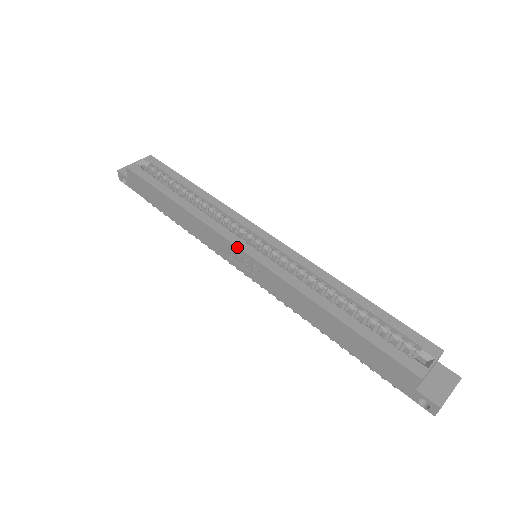
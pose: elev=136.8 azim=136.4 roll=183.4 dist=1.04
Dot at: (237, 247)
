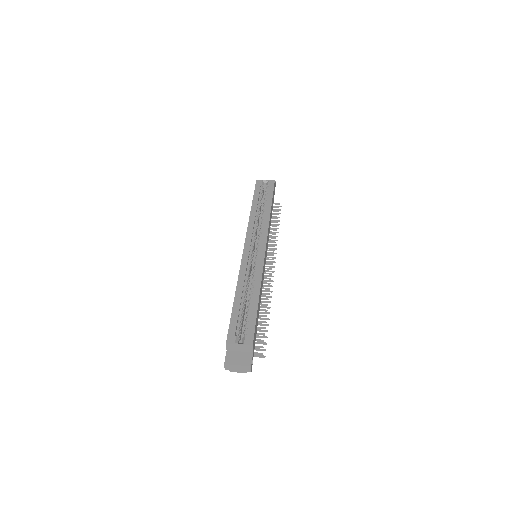
Dot at: (245, 243)
